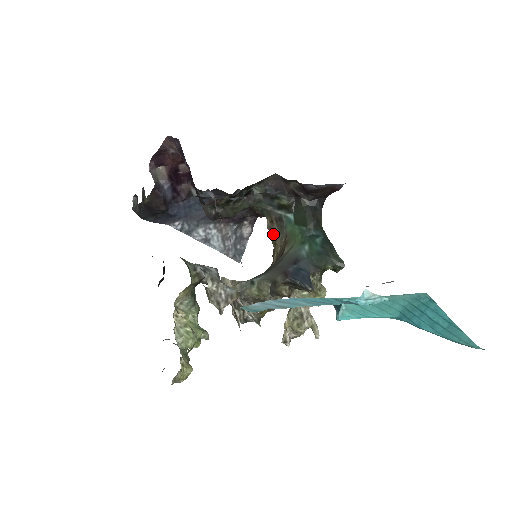
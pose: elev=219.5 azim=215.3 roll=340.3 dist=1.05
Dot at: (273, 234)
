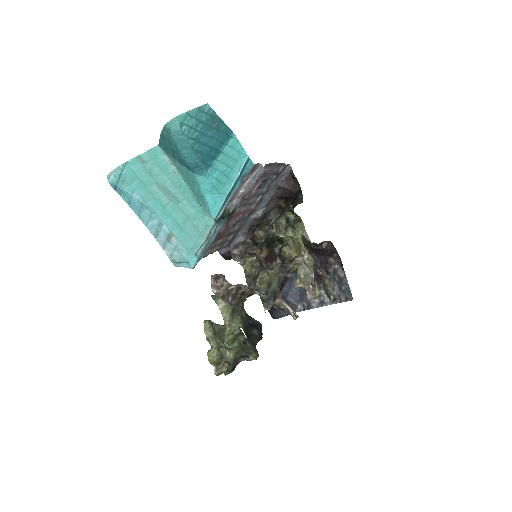
Dot at: (317, 247)
